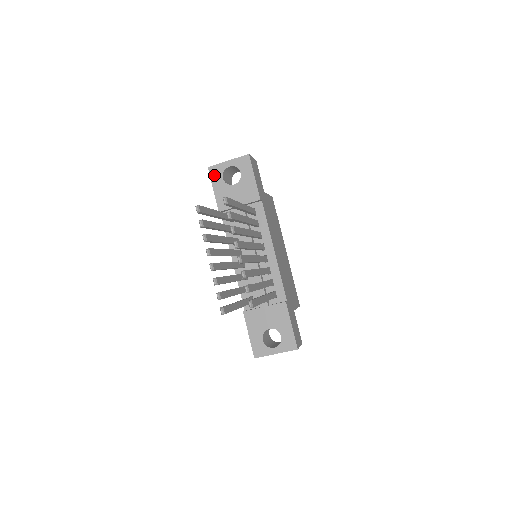
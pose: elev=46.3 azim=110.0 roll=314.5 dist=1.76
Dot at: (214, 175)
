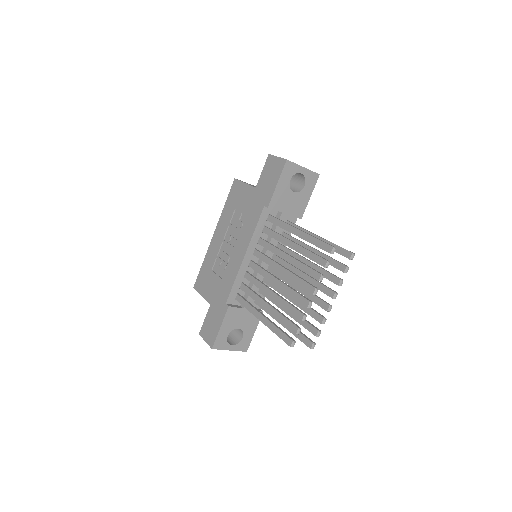
Dot at: (286, 171)
